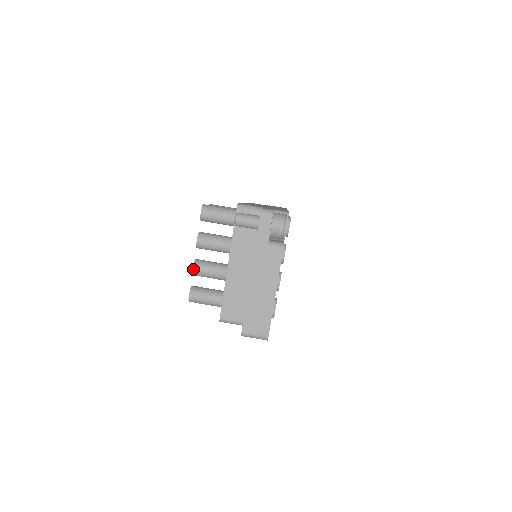
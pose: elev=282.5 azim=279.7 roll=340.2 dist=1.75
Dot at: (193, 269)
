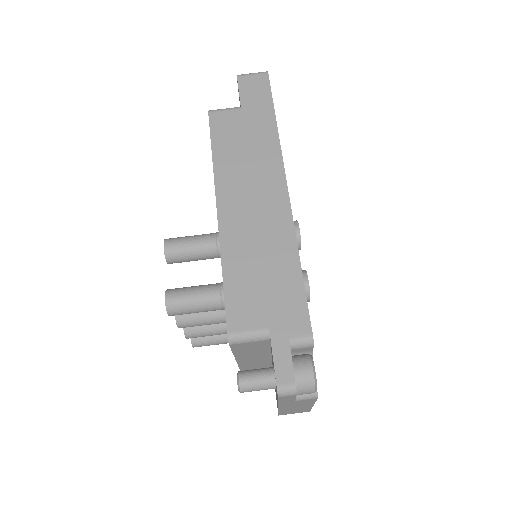
Dot at: (186, 338)
